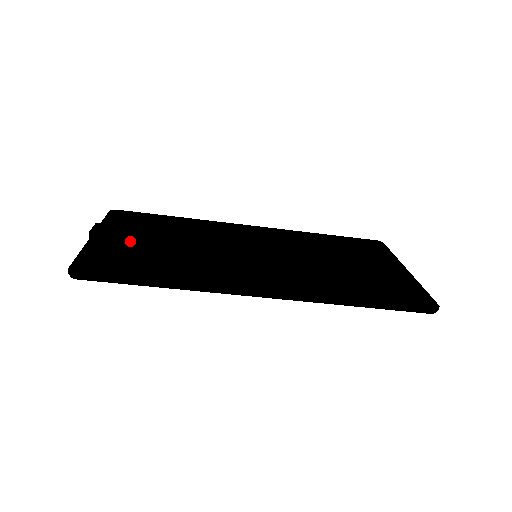
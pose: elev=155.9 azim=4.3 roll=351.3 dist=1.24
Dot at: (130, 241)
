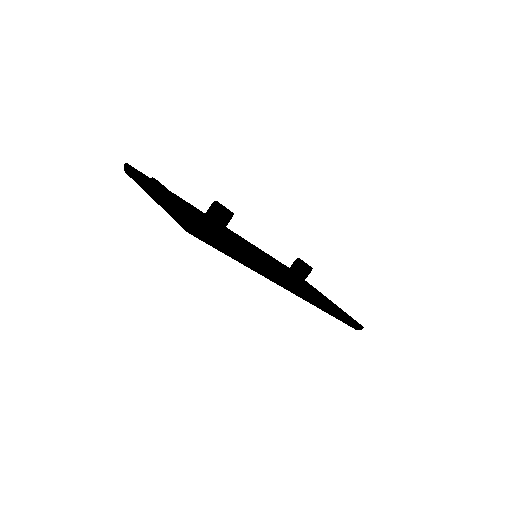
Dot at: (185, 208)
